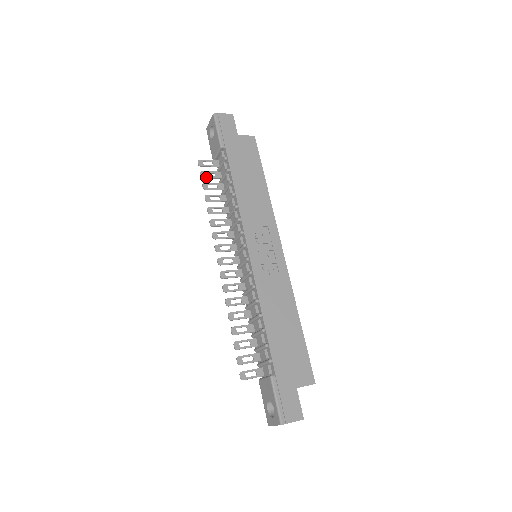
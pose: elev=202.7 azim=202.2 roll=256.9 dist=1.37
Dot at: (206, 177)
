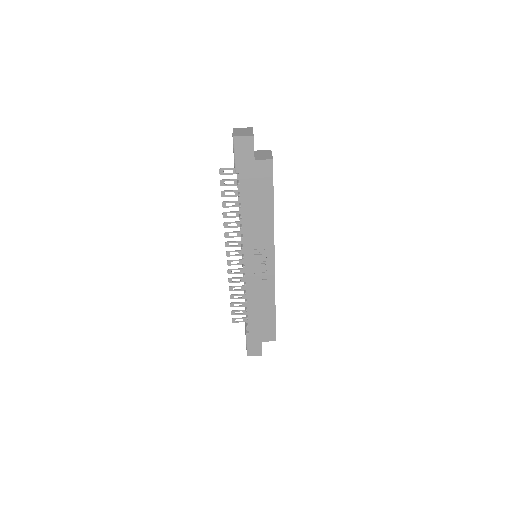
Dot at: (225, 185)
